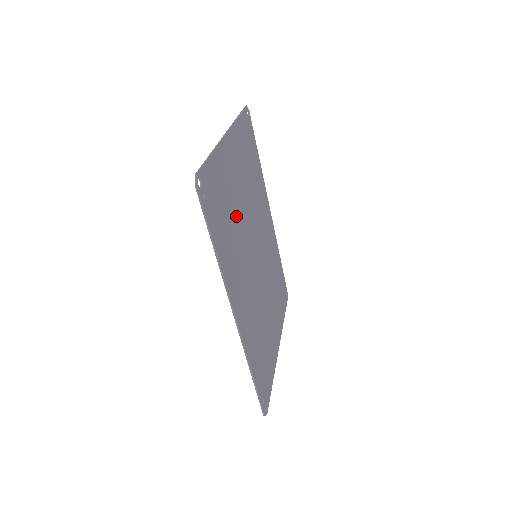
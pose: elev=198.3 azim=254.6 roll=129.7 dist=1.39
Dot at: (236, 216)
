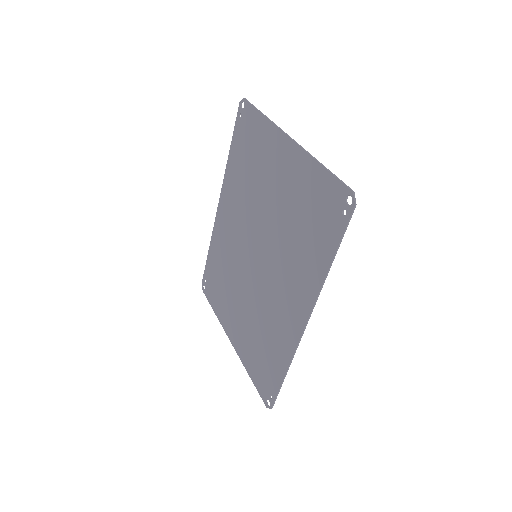
Dot at: (288, 221)
